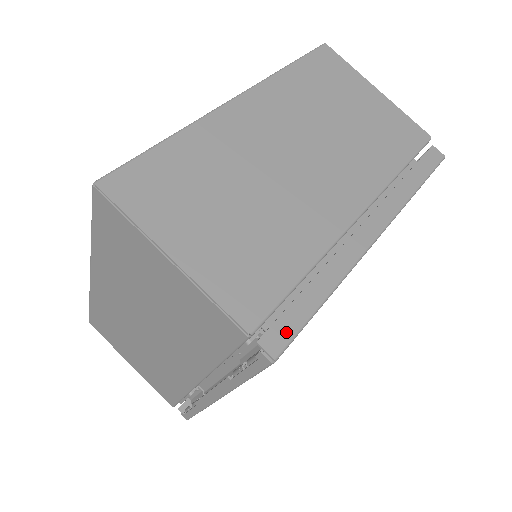
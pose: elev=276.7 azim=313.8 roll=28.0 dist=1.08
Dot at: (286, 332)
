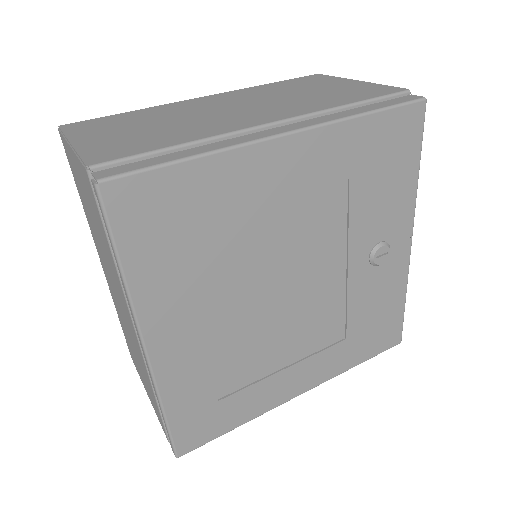
Dot at: (125, 169)
